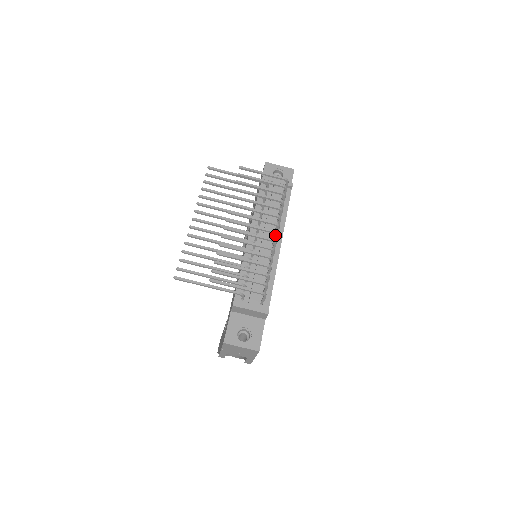
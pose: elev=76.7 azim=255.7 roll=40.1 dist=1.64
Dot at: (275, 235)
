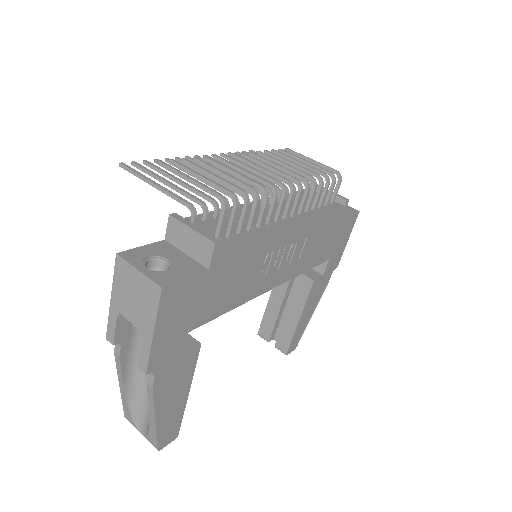
Dot at: occluded
